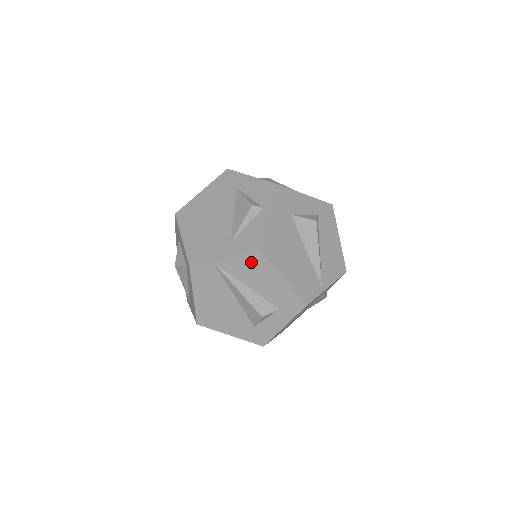
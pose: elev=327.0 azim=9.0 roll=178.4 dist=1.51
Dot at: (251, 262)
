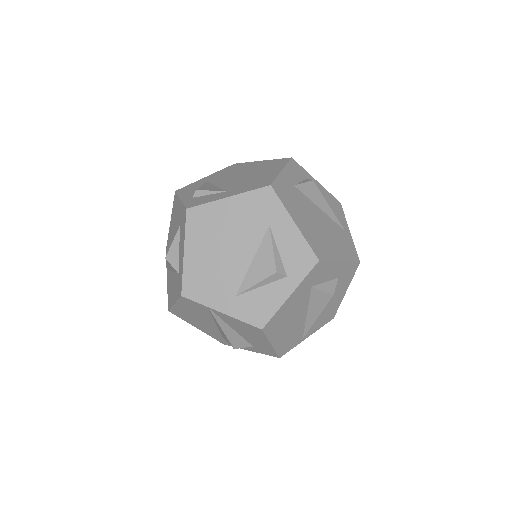
Dot at: (247, 326)
